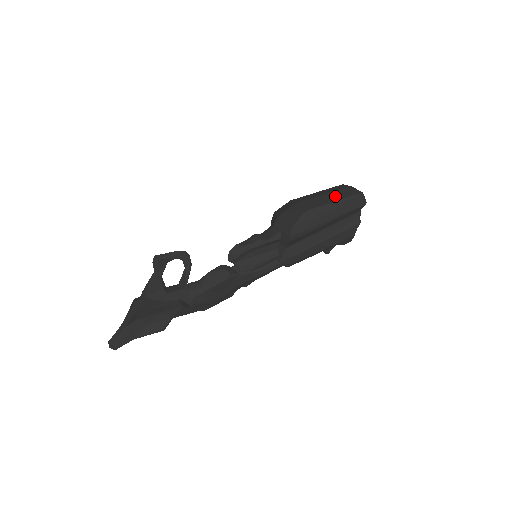
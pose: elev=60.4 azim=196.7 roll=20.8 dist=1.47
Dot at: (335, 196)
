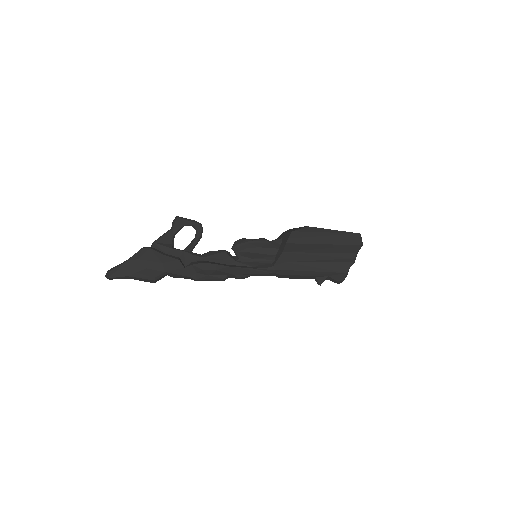
Dot at: occluded
